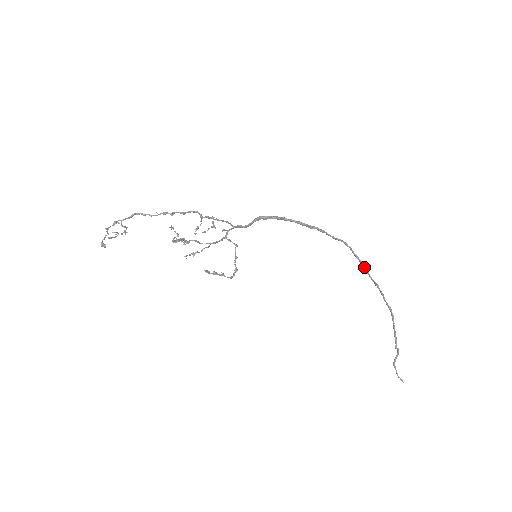
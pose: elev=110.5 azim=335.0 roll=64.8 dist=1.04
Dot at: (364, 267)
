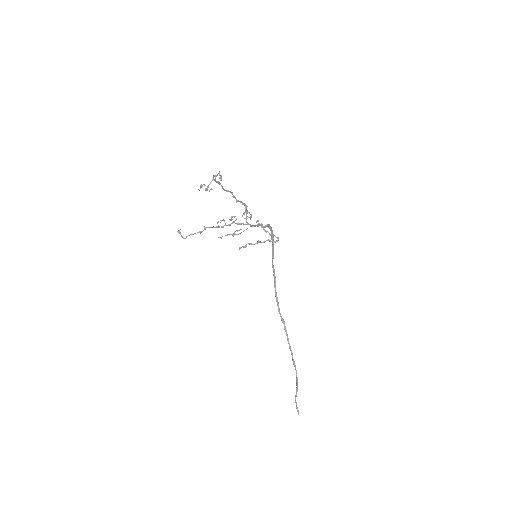
Dot at: (278, 304)
